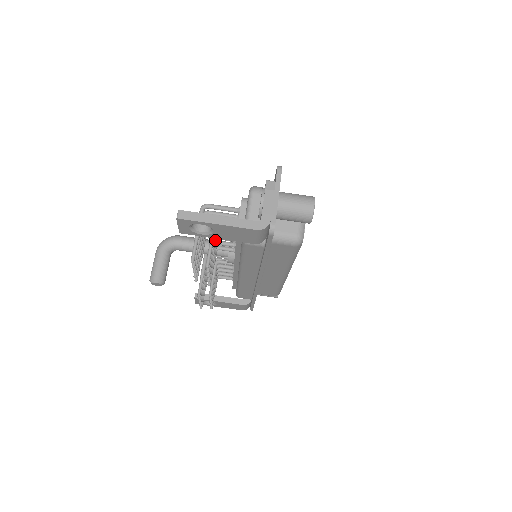
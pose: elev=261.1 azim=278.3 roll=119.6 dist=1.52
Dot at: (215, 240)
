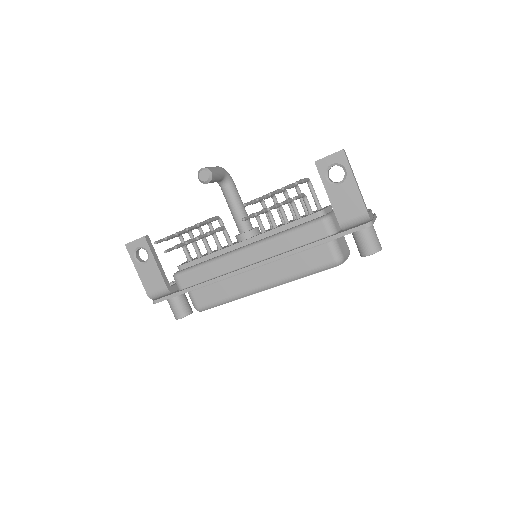
Dot at: (291, 202)
